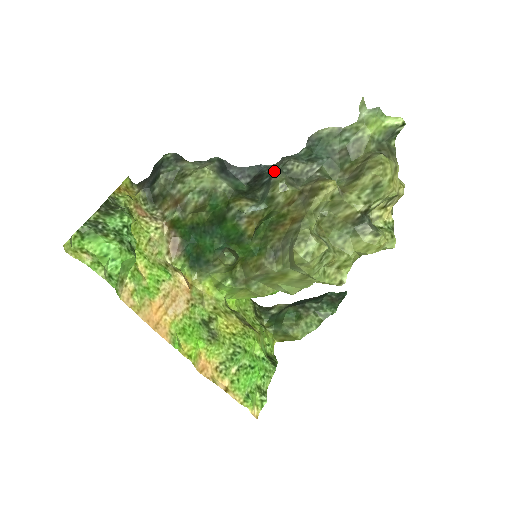
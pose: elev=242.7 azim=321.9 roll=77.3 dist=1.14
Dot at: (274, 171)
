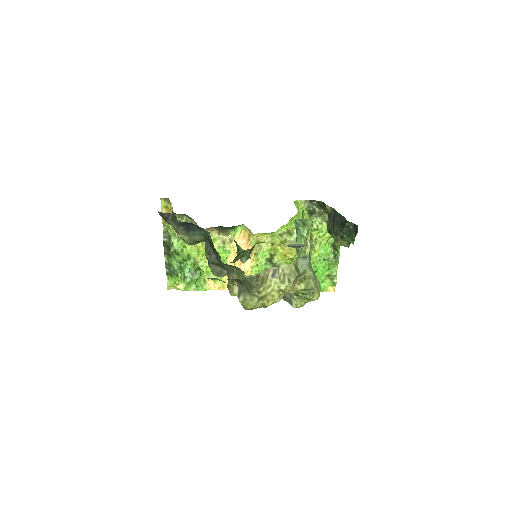
Dot at: occluded
